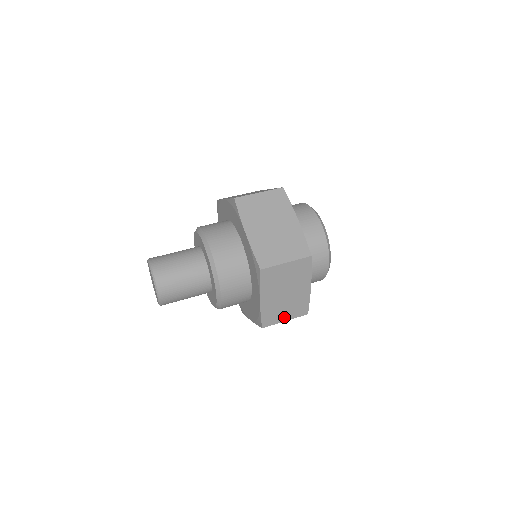
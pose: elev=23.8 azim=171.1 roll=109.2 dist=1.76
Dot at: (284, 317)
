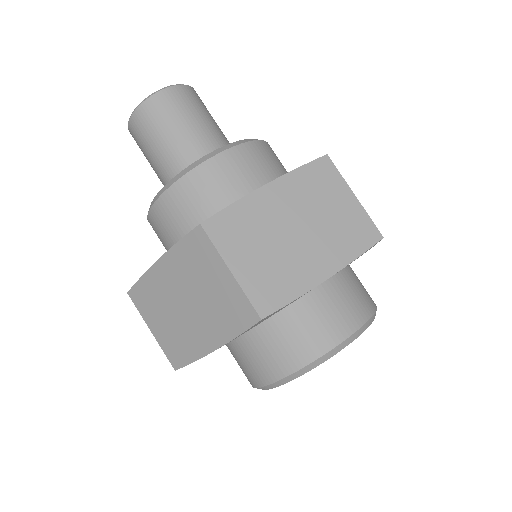
Dot at: (240, 262)
